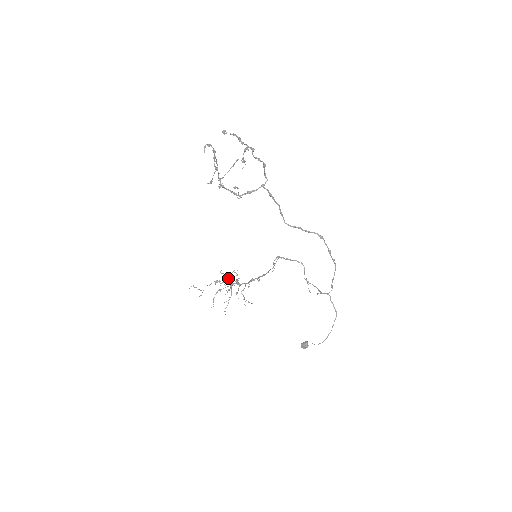
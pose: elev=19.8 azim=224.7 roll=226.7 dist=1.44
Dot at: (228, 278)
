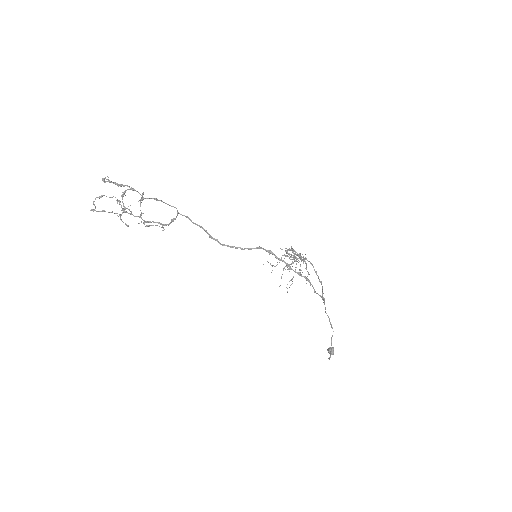
Dot at: (289, 254)
